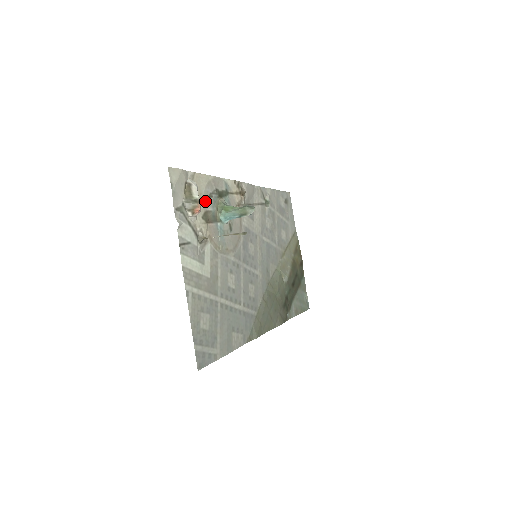
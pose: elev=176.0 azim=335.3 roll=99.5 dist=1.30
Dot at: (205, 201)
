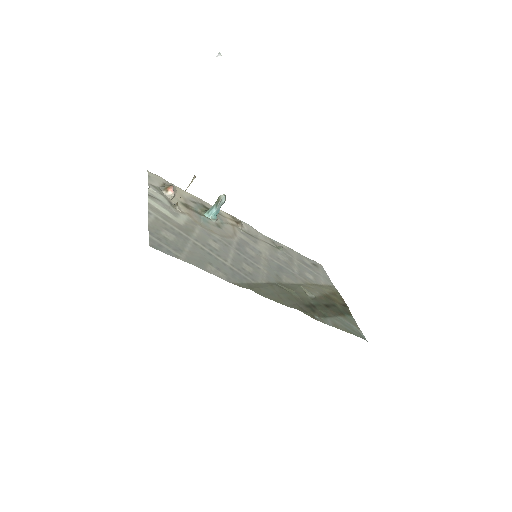
Dot at: (187, 201)
